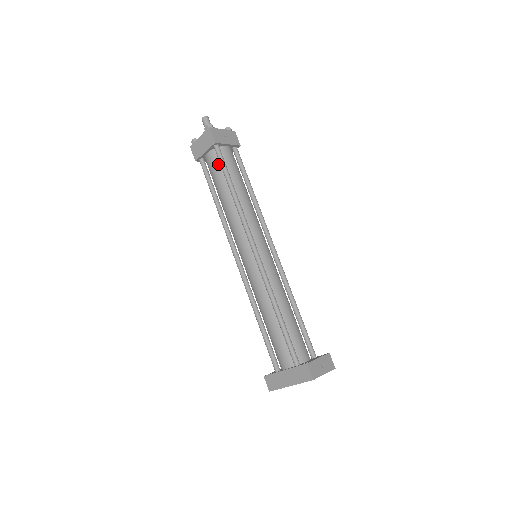
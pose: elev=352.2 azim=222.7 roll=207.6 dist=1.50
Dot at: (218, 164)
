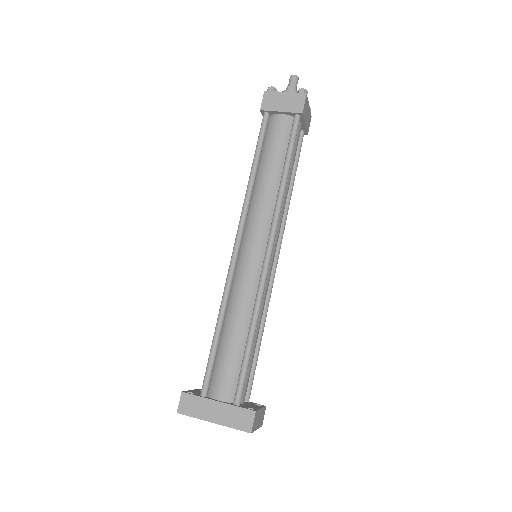
Dot at: (286, 135)
